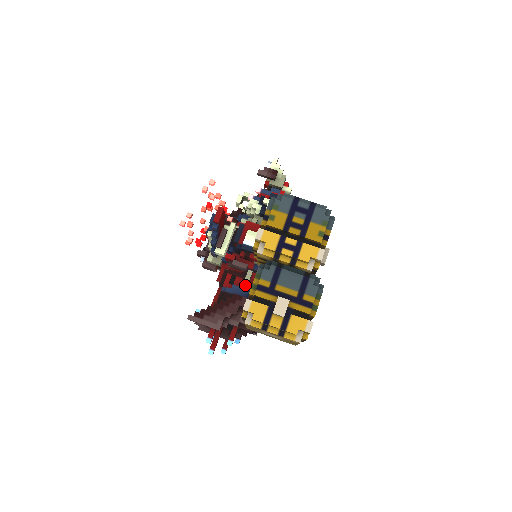
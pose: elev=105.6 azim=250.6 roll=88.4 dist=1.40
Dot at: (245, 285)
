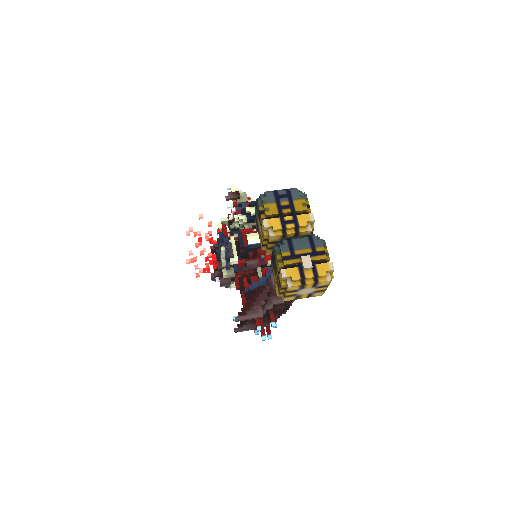
Dot at: (261, 279)
